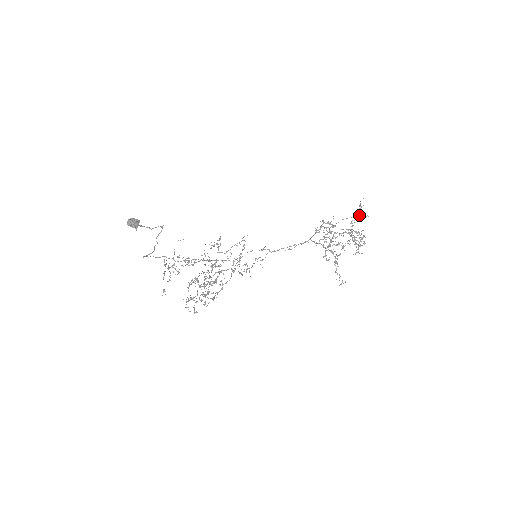
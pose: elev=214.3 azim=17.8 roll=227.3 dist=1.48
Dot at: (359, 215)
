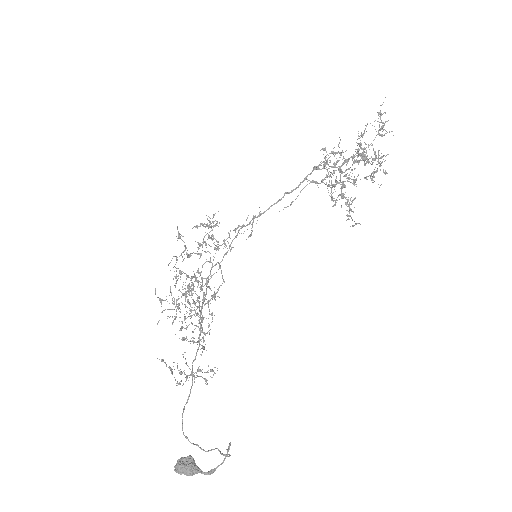
Dot at: occluded
